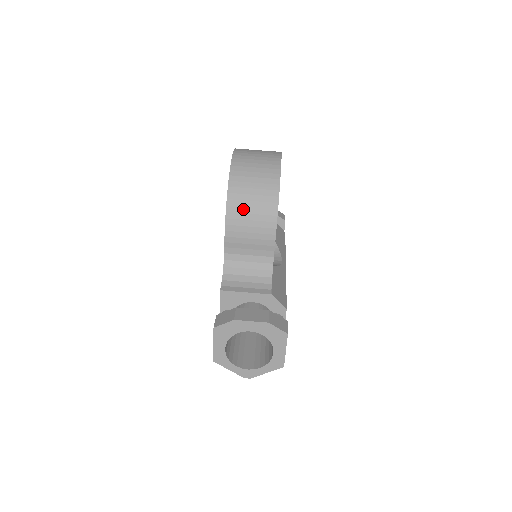
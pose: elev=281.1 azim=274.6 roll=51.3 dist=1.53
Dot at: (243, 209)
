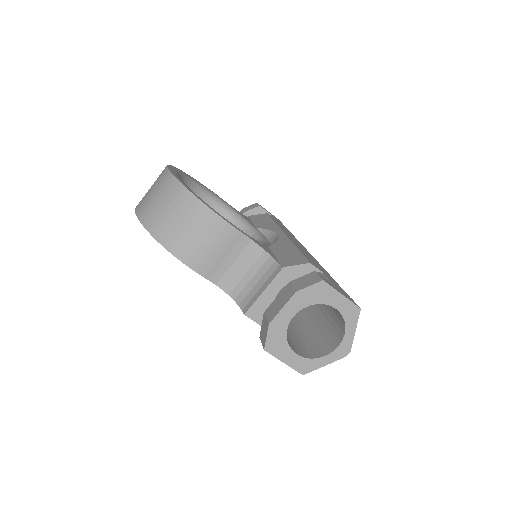
Dot at: (181, 237)
